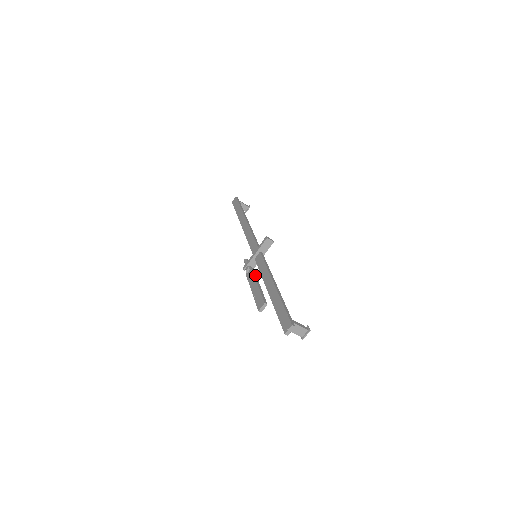
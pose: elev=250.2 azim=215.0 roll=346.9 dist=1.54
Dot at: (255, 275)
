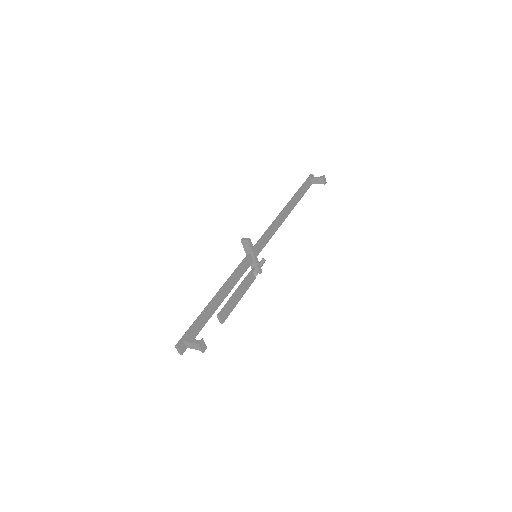
Dot at: (244, 280)
